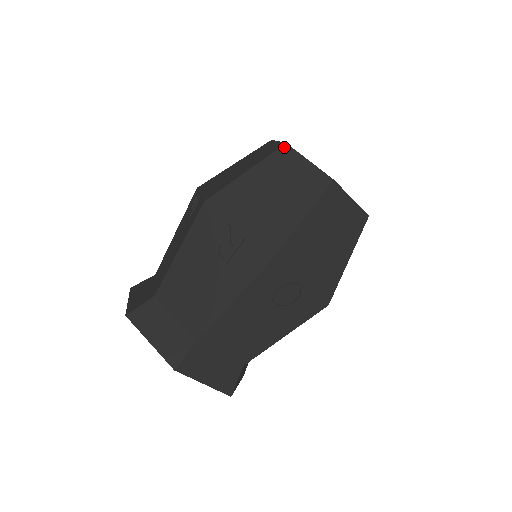
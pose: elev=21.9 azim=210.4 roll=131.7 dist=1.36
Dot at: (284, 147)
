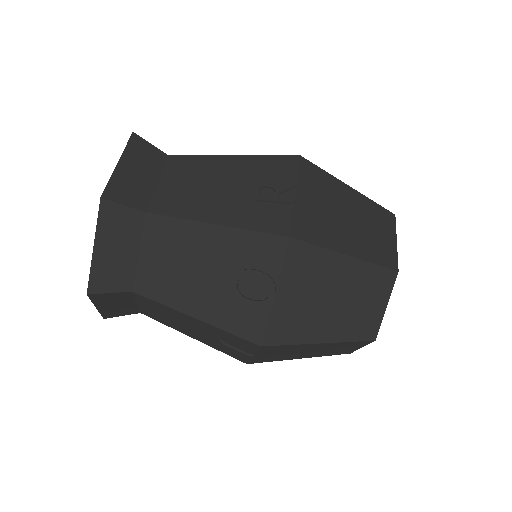
Dot at: (391, 214)
